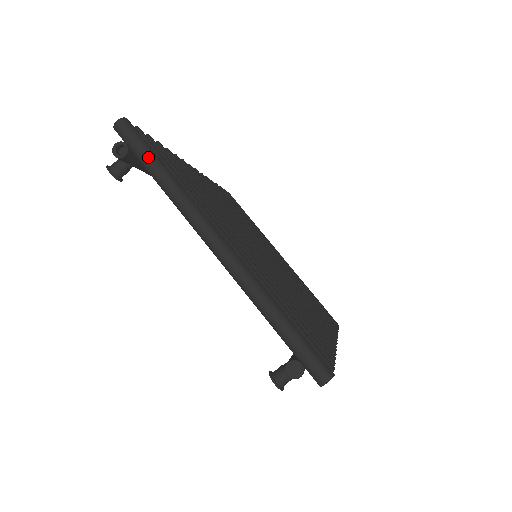
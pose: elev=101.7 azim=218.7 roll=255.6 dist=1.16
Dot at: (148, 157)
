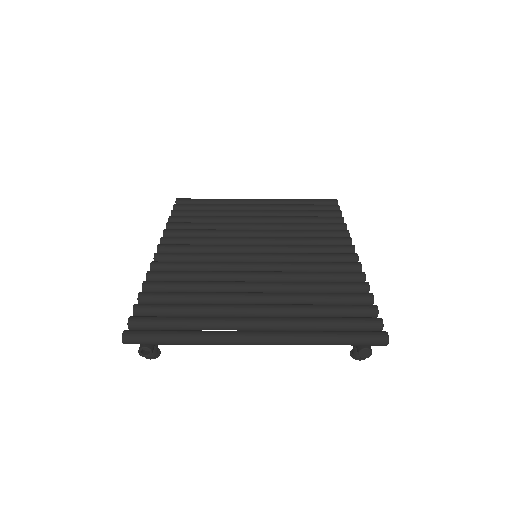
Dot at: (164, 341)
